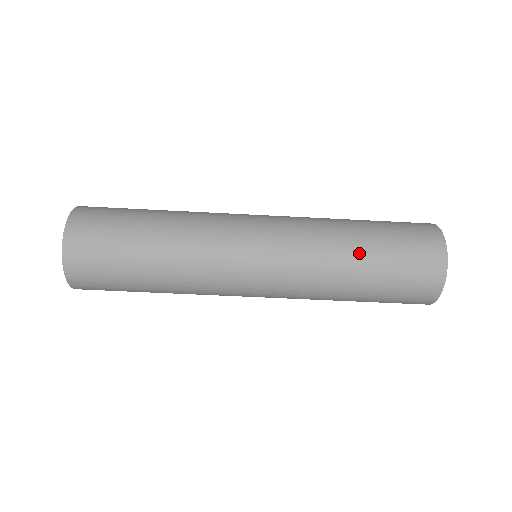
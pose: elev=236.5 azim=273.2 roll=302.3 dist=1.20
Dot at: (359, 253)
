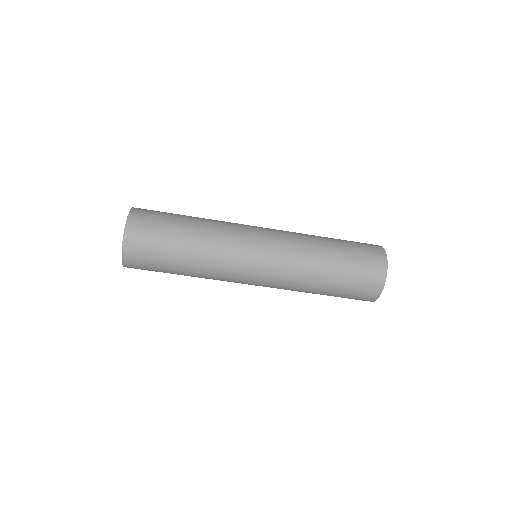
Dot at: (328, 241)
